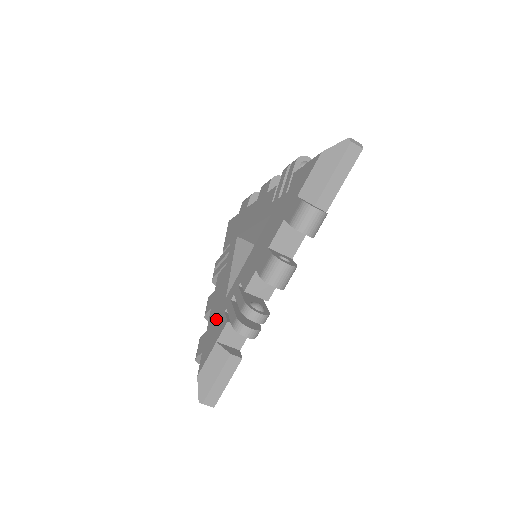
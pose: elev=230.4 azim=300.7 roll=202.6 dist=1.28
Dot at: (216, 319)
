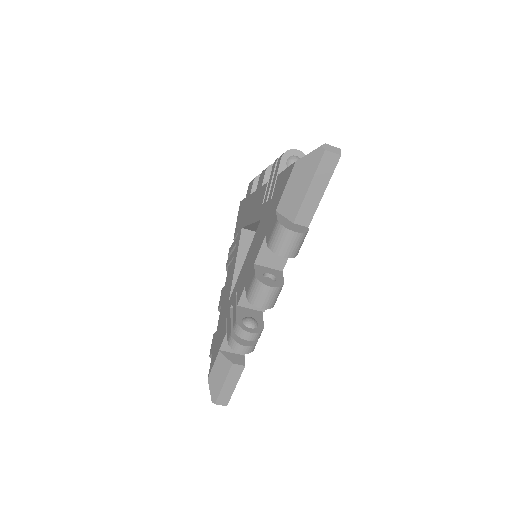
Dot at: (221, 323)
